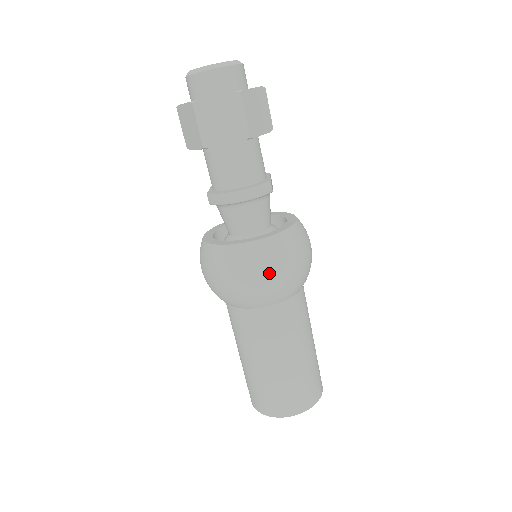
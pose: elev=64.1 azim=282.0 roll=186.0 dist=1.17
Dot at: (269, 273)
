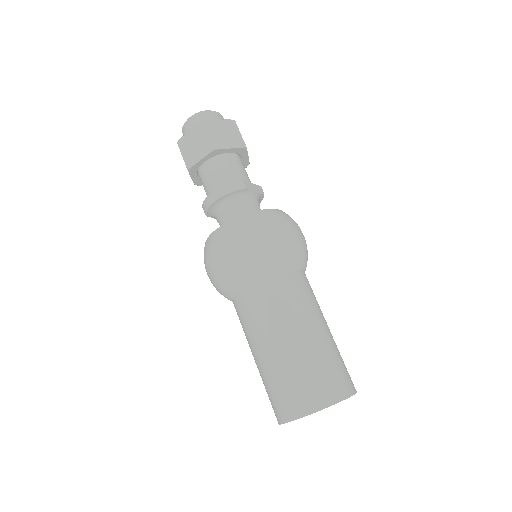
Dot at: (236, 246)
